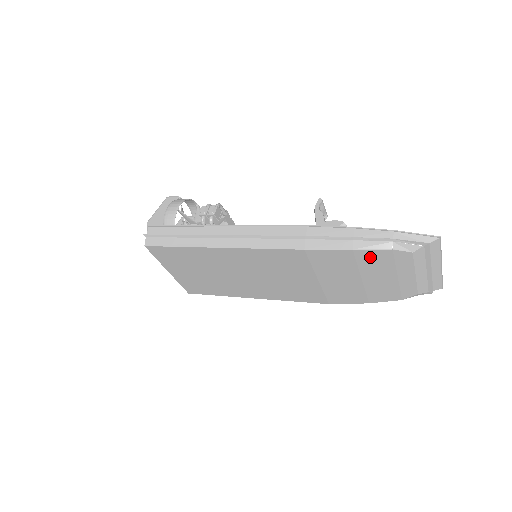
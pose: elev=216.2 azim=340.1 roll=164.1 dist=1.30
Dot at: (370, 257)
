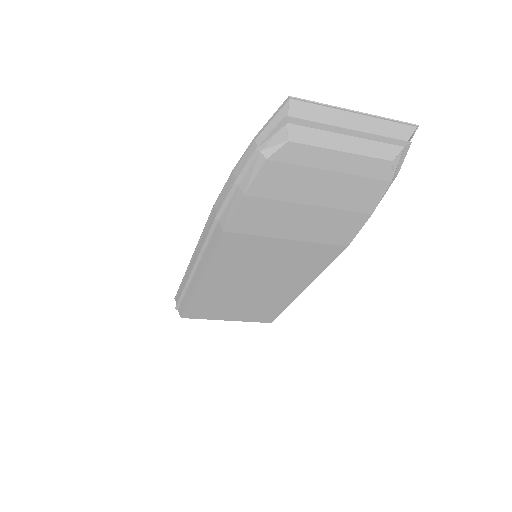
Dot at: (269, 185)
